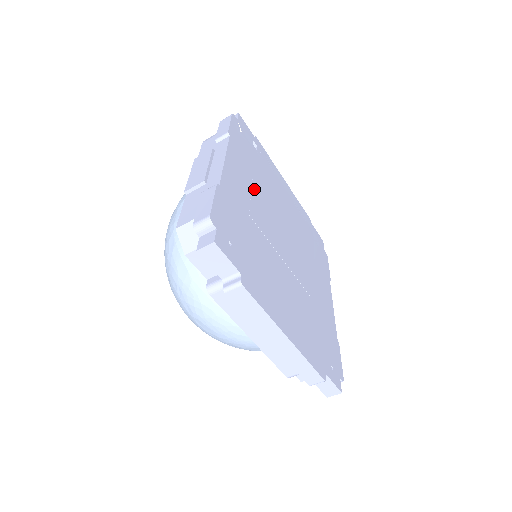
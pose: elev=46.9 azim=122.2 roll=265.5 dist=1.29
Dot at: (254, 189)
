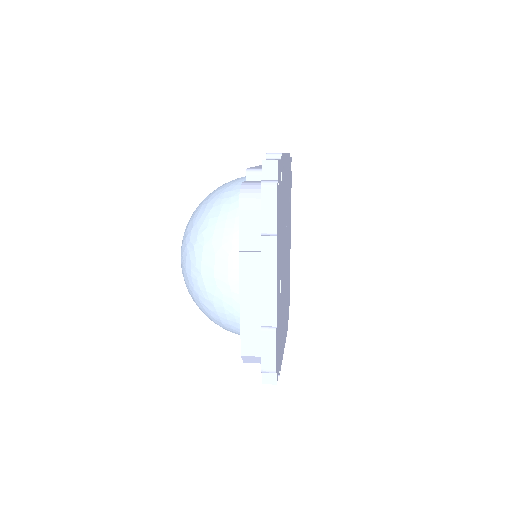
Dot at: (281, 257)
